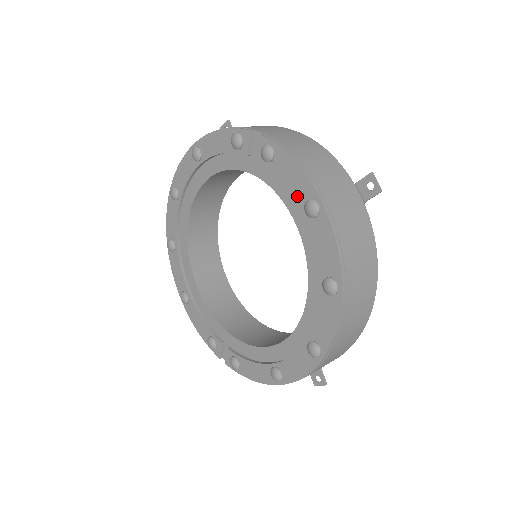
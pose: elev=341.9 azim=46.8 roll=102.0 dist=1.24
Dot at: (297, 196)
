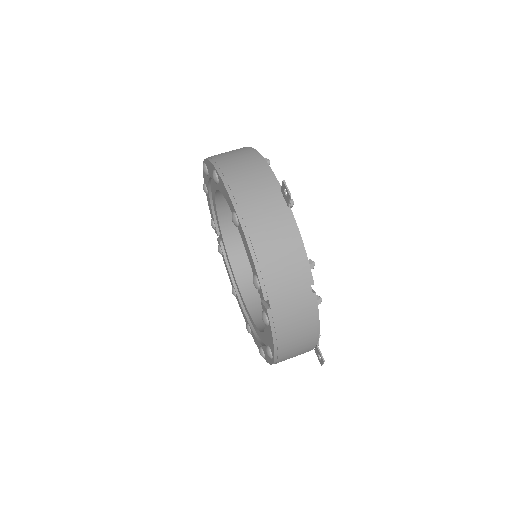
Dot at: (268, 340)
